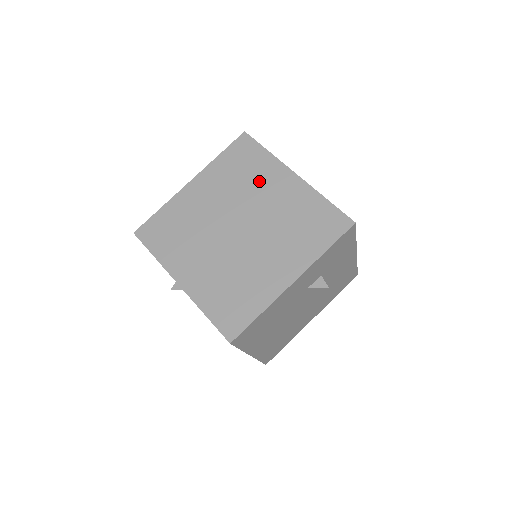
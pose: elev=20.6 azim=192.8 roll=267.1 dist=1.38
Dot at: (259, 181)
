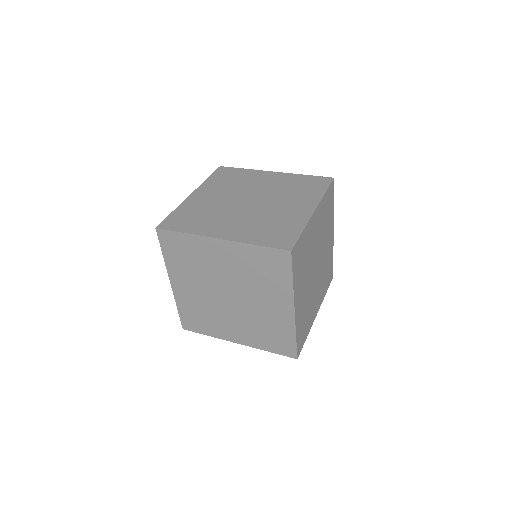
Dot at: (267, 289)
